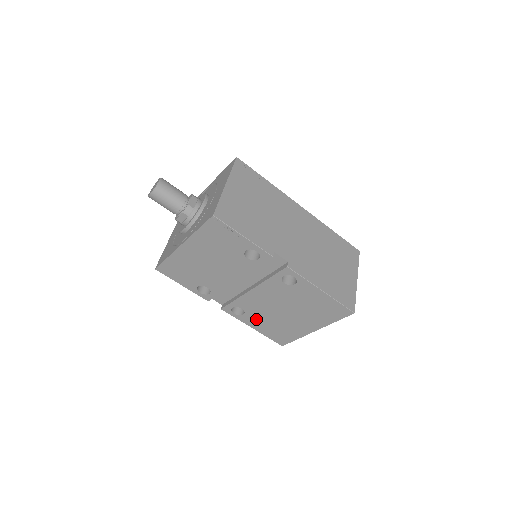
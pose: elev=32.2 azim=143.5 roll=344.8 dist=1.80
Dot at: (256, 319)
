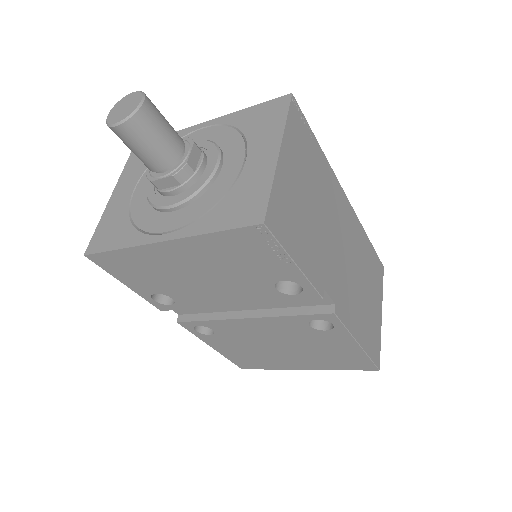
Dot at: (226, 342)
